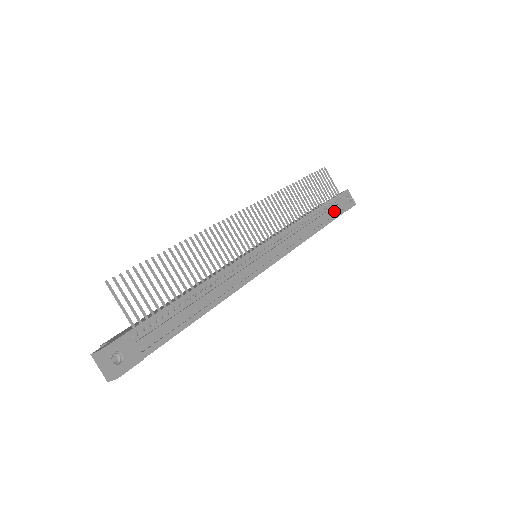
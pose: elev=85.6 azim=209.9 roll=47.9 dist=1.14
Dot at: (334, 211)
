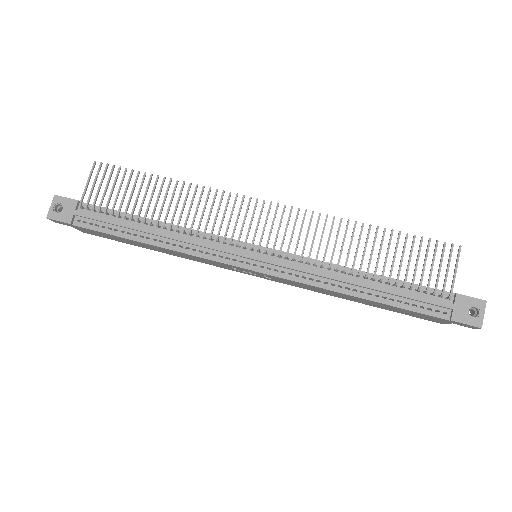
Dot at: (422, 303)
